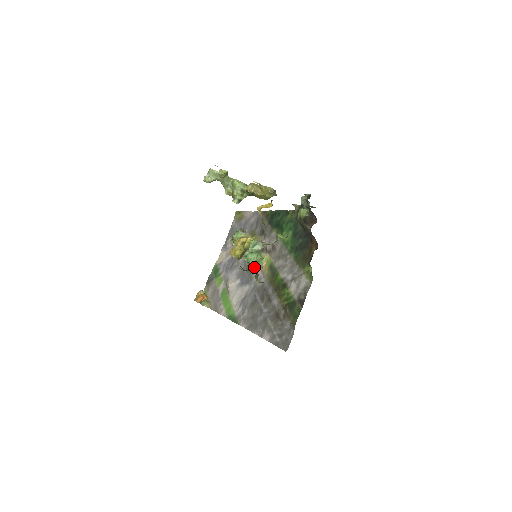
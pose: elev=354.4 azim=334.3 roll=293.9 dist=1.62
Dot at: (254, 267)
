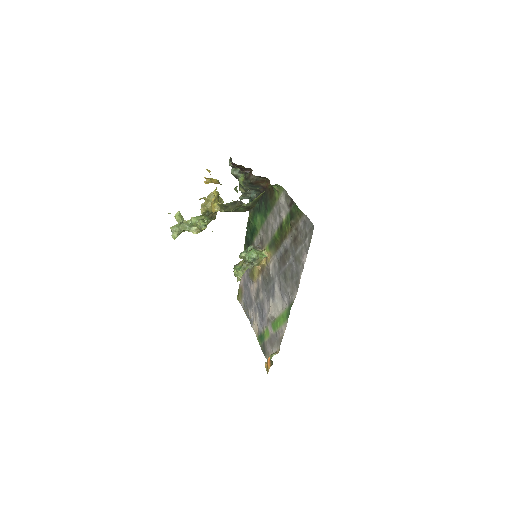
Dot at: (267, 274)
